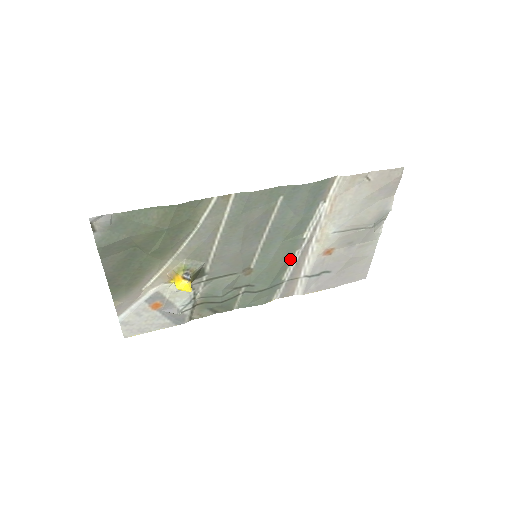
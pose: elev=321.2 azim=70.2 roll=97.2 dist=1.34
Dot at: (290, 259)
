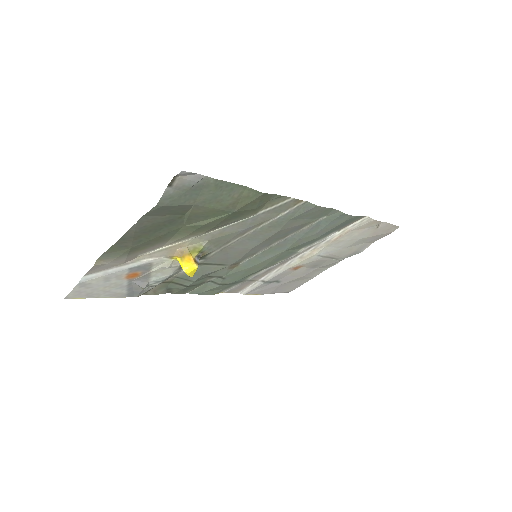
Dot at: (271, 265)
